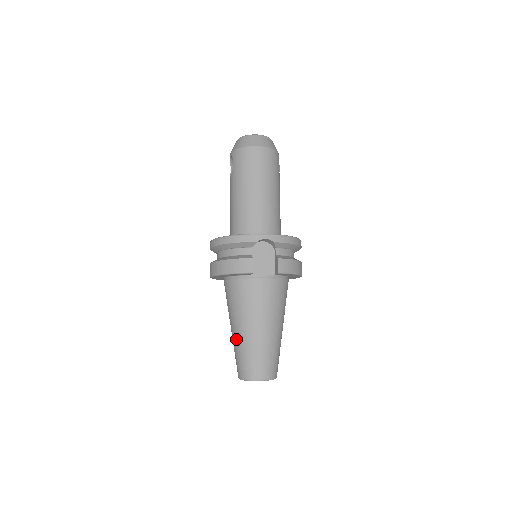
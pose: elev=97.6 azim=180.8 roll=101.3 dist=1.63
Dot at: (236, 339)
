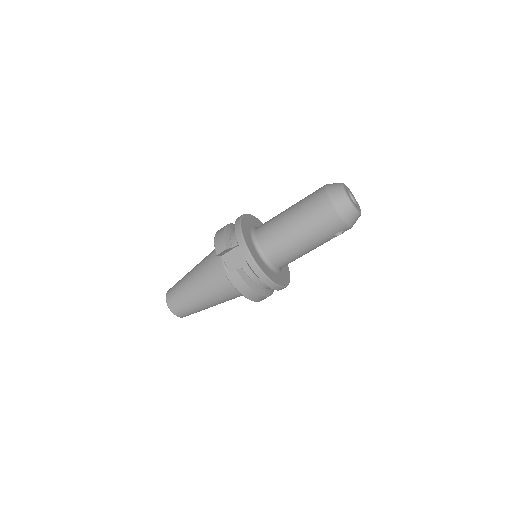
Dot at: (188, 272)
